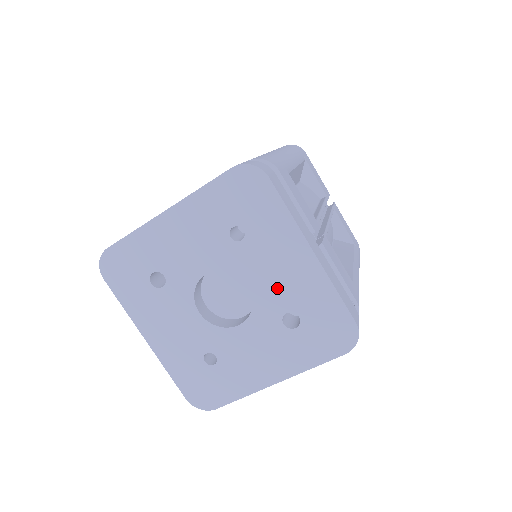
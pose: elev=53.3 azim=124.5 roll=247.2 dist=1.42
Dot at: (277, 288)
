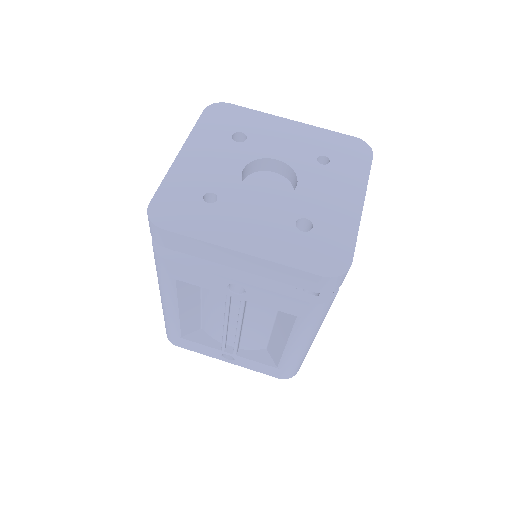
Dot at: (316, 201)
